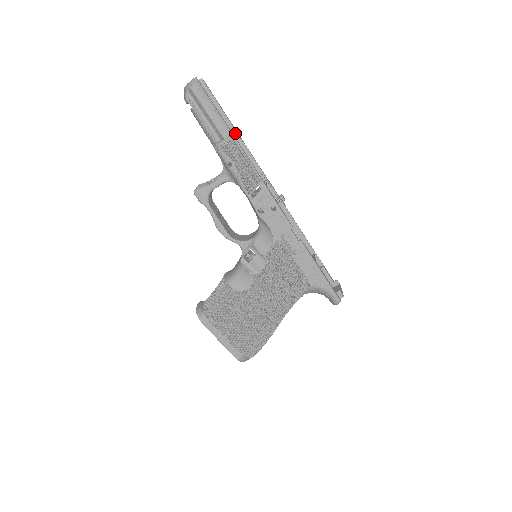
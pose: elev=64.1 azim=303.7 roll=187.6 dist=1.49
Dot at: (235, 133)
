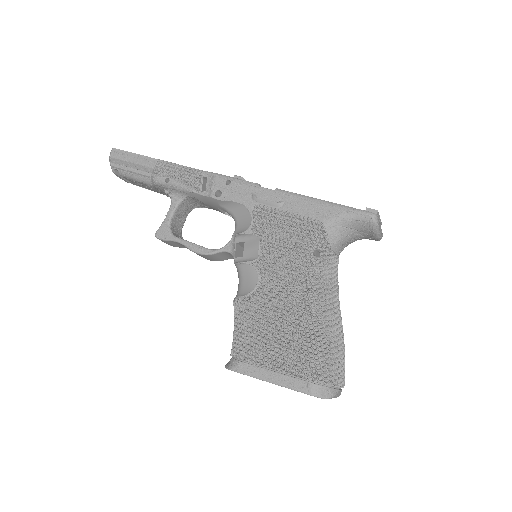
Dot at: occluded
